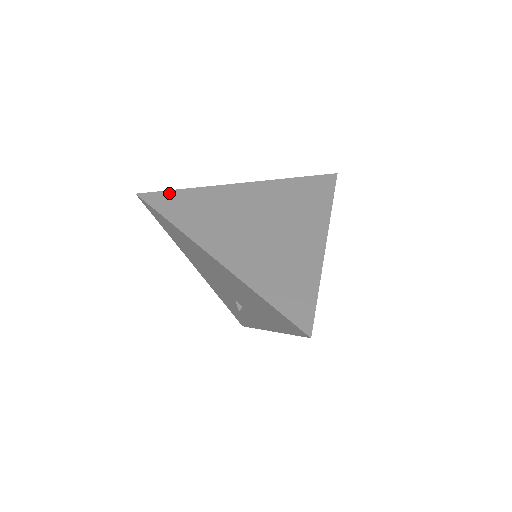
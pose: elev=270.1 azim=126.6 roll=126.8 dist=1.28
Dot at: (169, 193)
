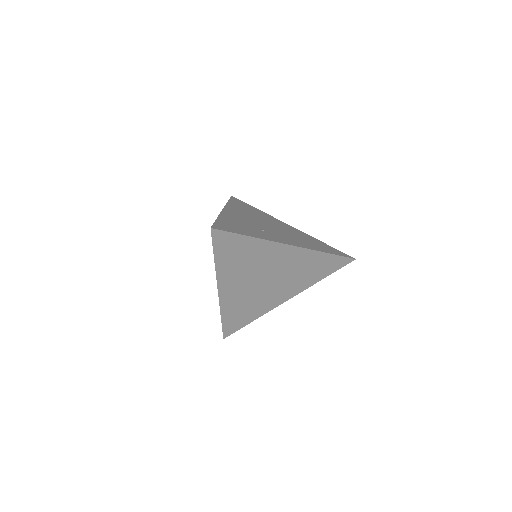
Dot at: (246, 203)
